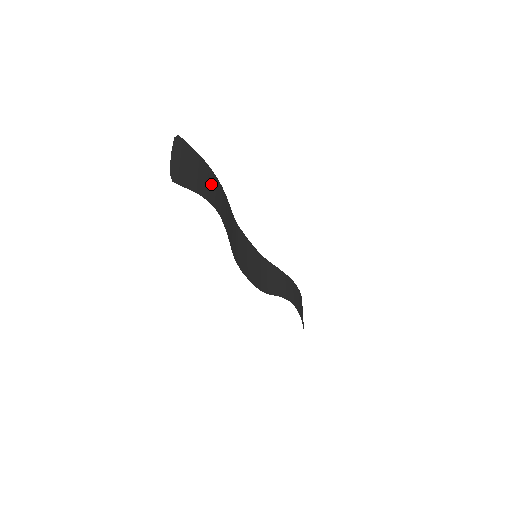
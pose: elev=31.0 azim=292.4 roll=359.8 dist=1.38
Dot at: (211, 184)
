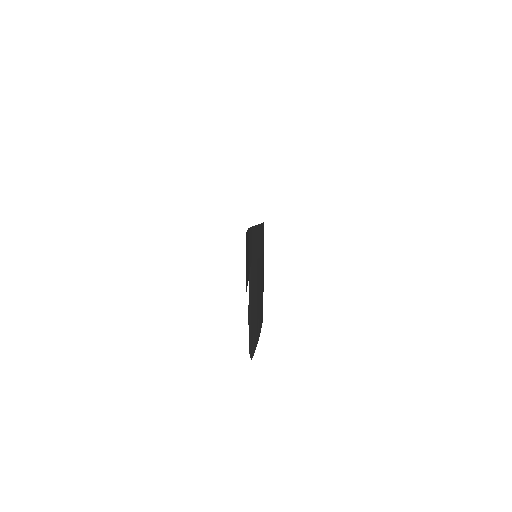
Dot at: (263, 276)
